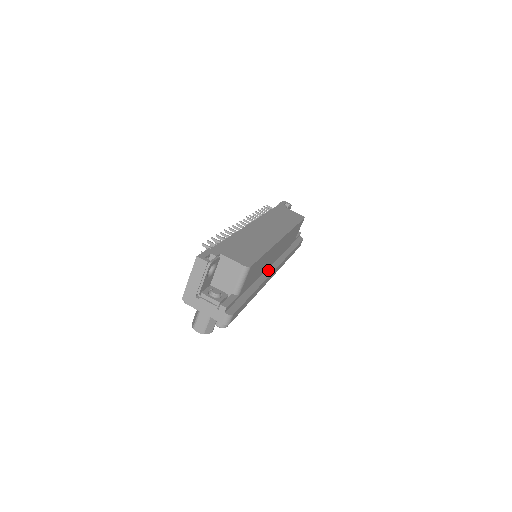
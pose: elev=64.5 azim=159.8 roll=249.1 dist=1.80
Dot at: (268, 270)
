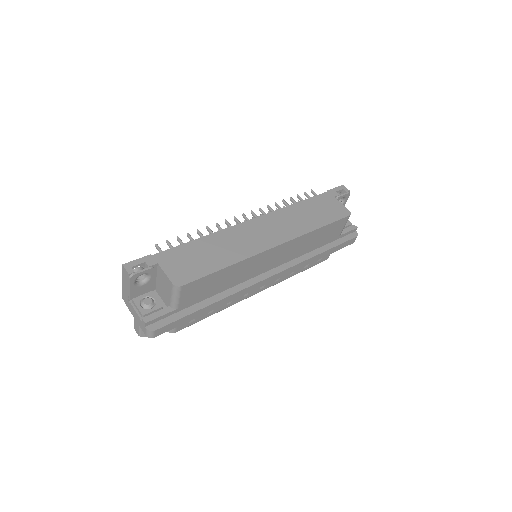
Dot at: (257, 277)
